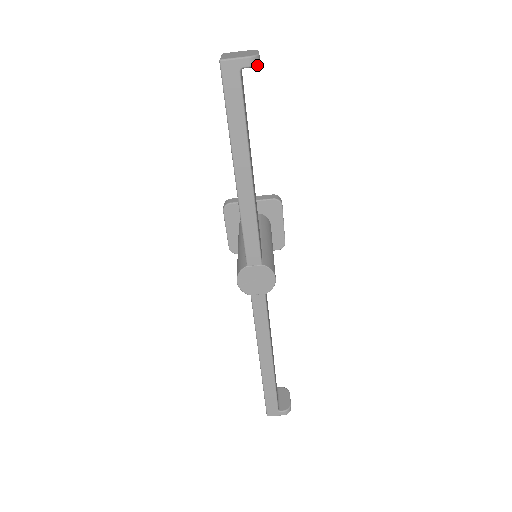
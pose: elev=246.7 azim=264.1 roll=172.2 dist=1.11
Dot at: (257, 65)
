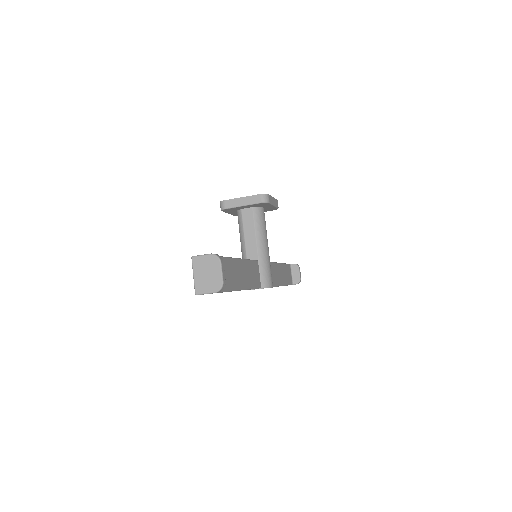
Dot at: occluded
